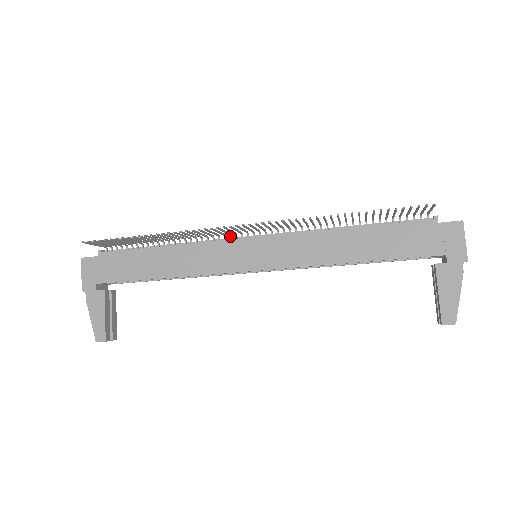
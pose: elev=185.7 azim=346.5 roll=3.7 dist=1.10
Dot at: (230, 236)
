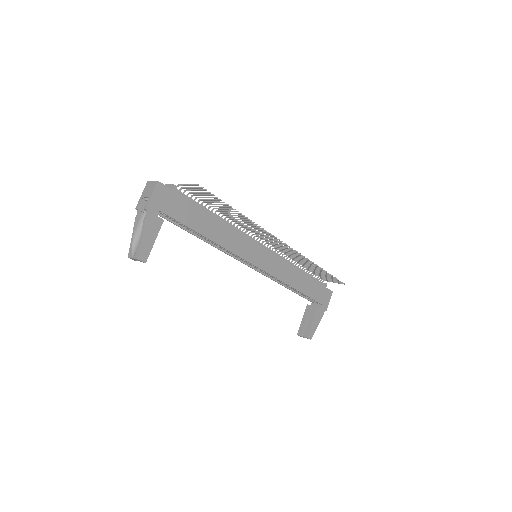
Dot at: (252, 235)
